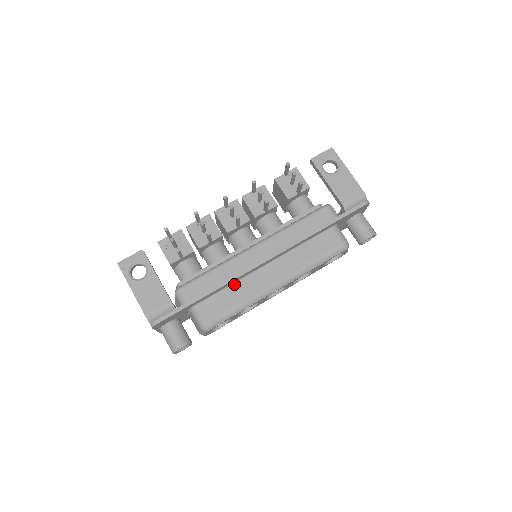
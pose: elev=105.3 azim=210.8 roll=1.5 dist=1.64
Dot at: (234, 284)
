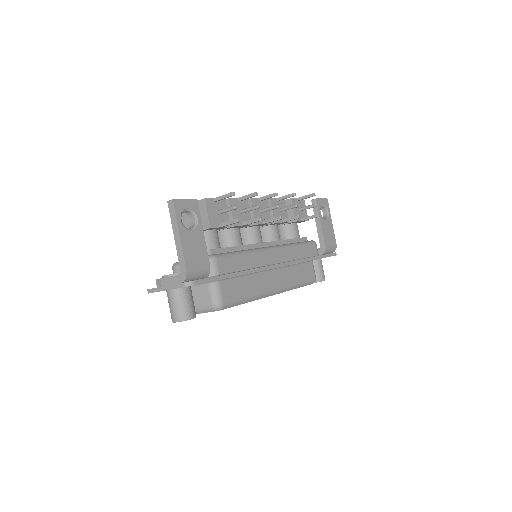
Dot at: (249, 275)
